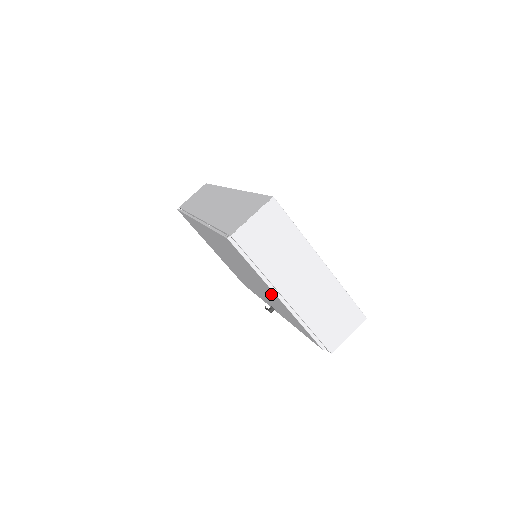
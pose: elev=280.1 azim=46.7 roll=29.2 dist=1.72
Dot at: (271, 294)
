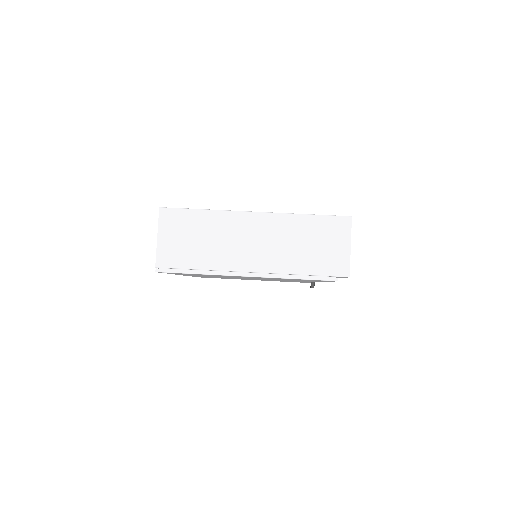
Dot at: occluded
